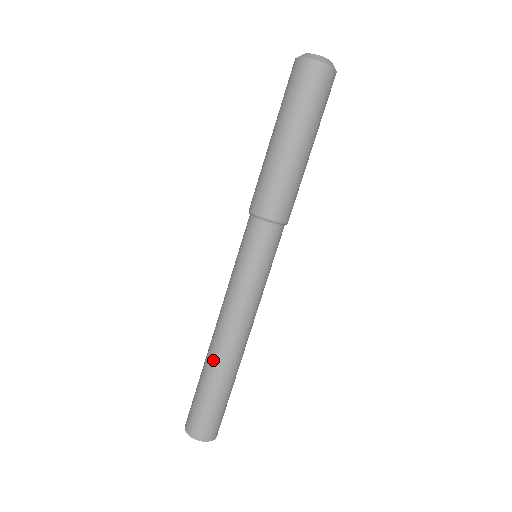
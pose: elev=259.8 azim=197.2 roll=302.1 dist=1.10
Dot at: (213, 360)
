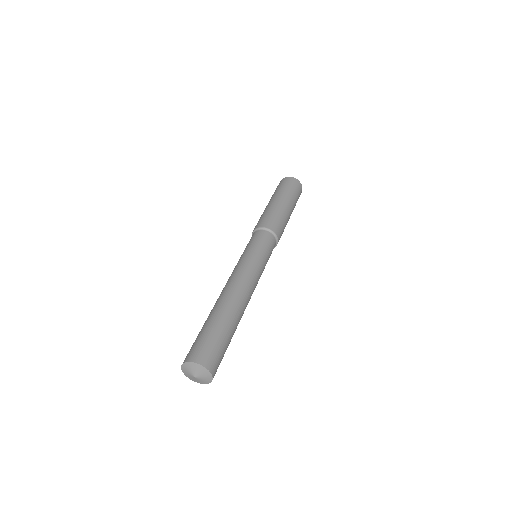
Dot at: (213, 307)
